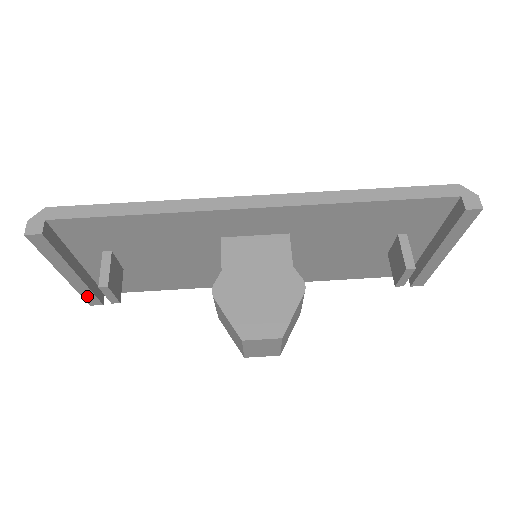
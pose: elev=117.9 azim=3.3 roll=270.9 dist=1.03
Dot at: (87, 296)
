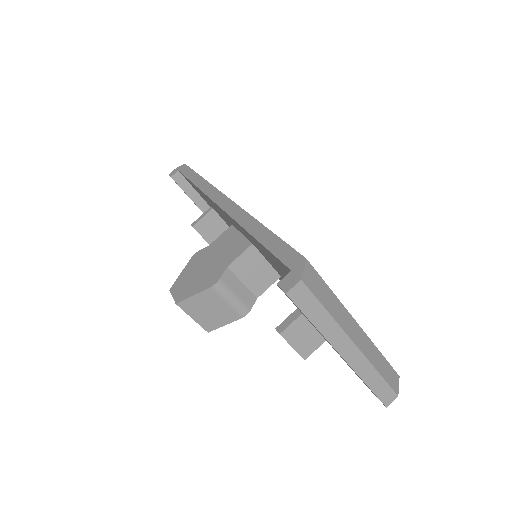
Dot at: occluded
